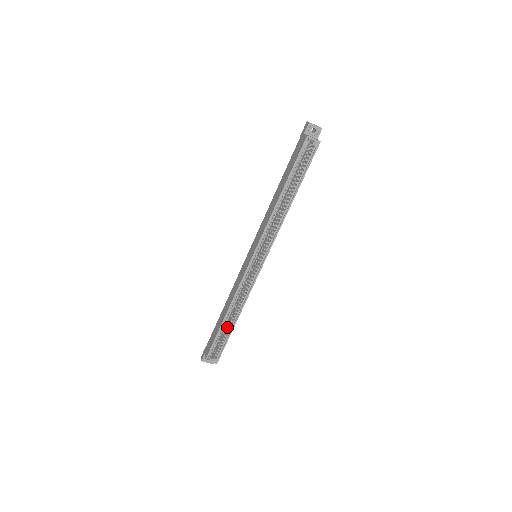
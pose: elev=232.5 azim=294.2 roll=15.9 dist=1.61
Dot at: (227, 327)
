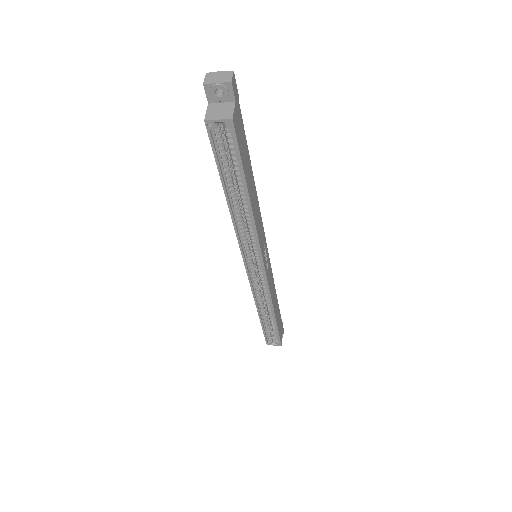
Dot at: occluded
